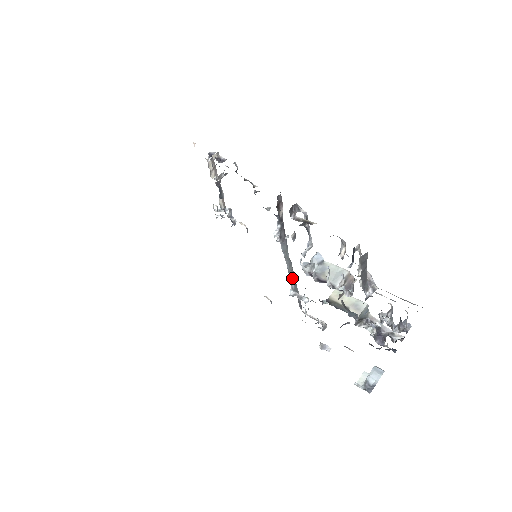
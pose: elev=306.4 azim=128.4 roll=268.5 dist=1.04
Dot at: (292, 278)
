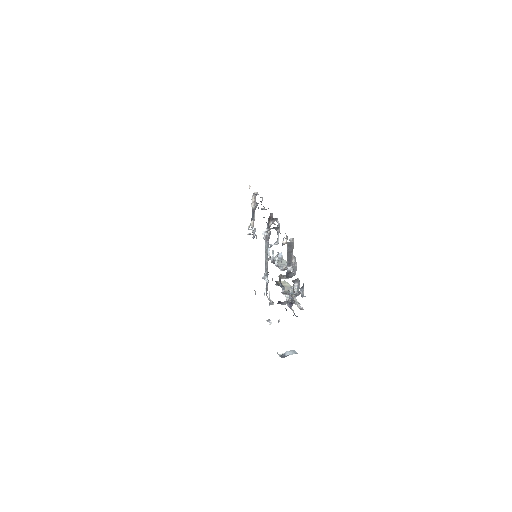
Dot at: (266, 268)
